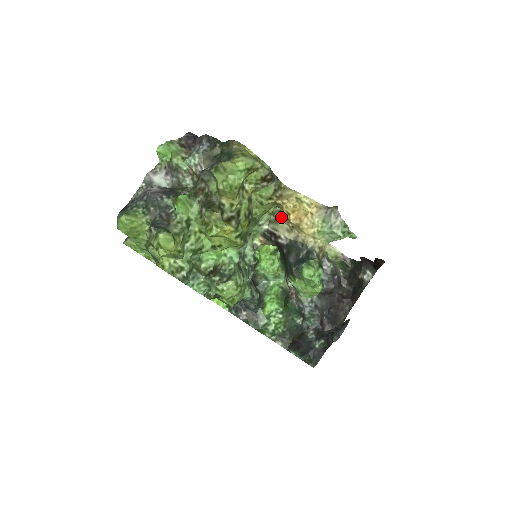
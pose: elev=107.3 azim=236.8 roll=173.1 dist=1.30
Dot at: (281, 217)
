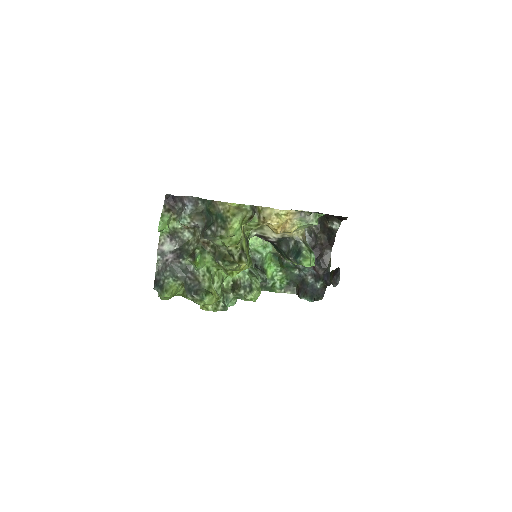
Dot at: occluded
